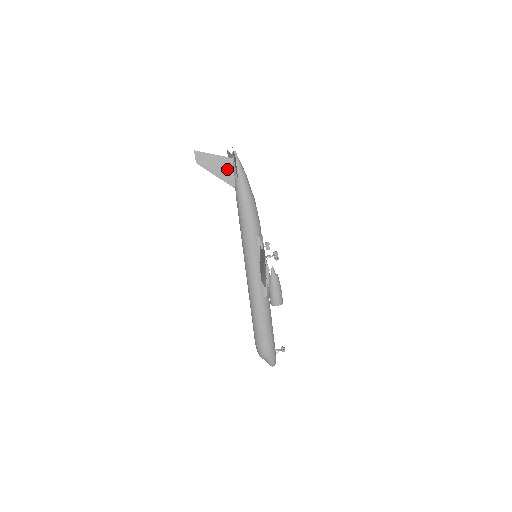
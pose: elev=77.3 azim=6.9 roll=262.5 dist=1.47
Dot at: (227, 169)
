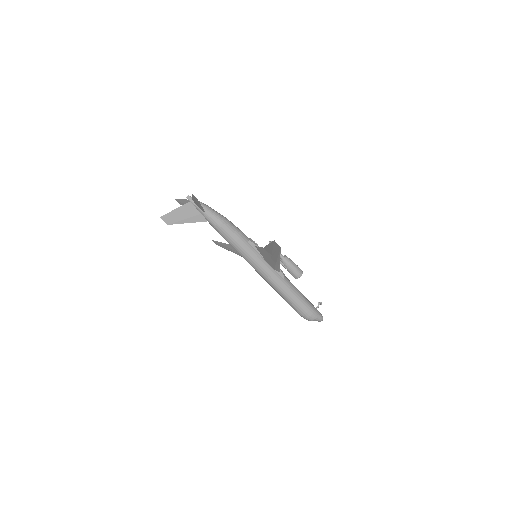
Dot at: (192, 212)
